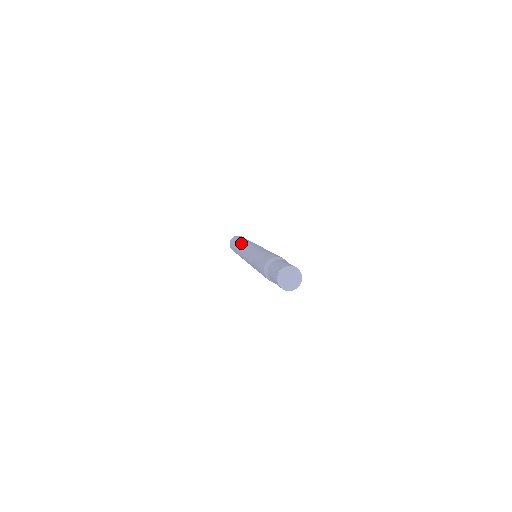
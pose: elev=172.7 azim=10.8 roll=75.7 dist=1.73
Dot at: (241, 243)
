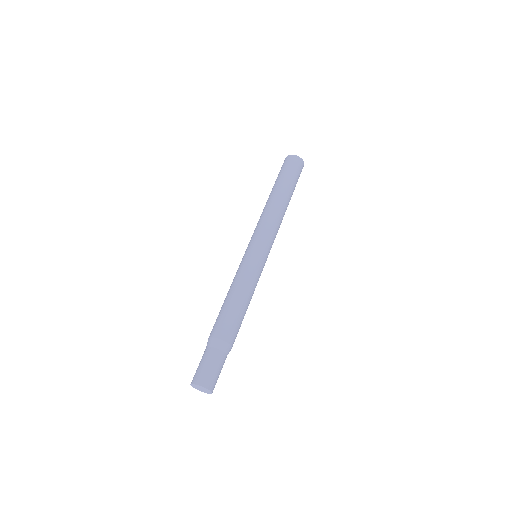
Dot at: (270, 208)
